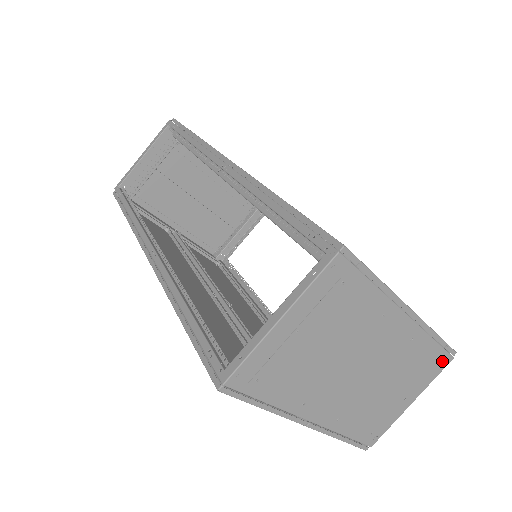
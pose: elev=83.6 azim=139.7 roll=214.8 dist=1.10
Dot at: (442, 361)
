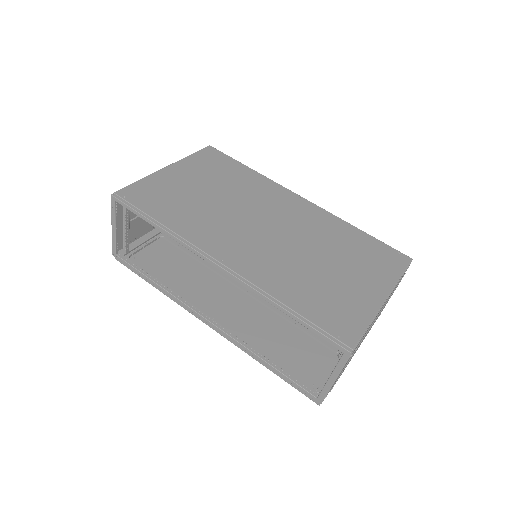
Dot at: occluded
